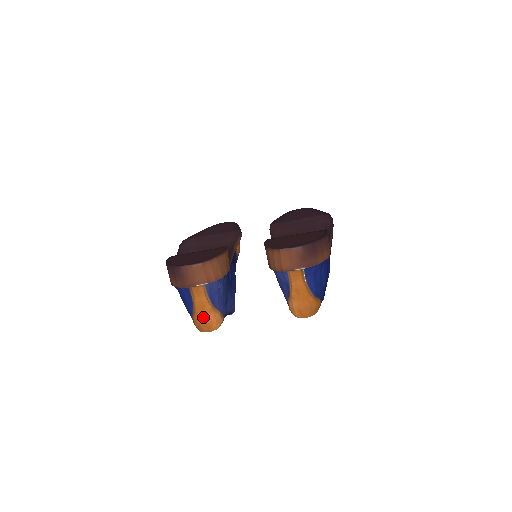
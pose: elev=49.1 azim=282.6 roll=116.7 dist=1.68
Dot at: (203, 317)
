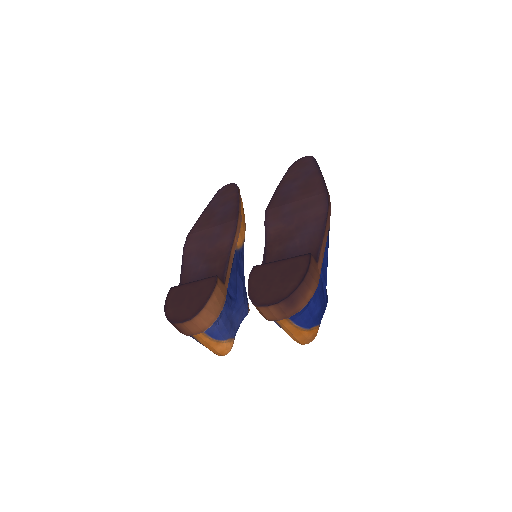
Dot at: (212, 349)
